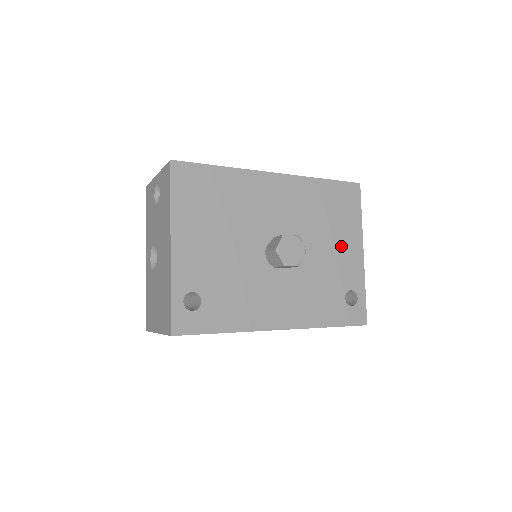
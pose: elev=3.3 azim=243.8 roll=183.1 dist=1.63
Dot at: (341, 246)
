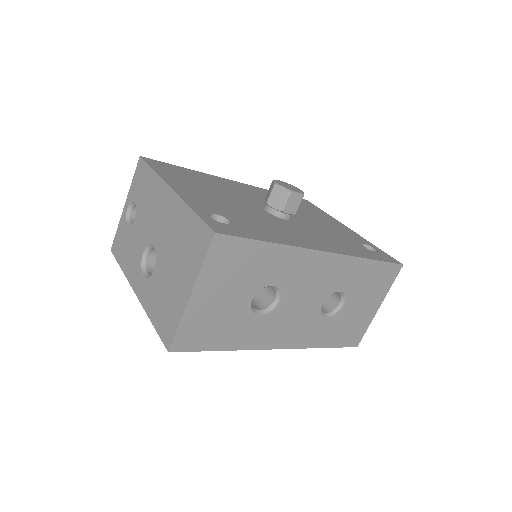
Dot at: (327, 222)
